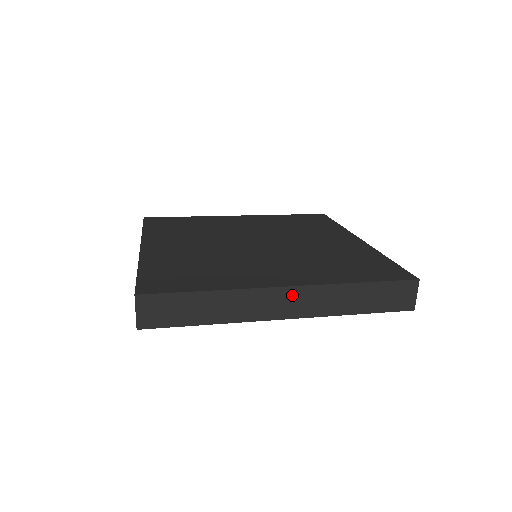
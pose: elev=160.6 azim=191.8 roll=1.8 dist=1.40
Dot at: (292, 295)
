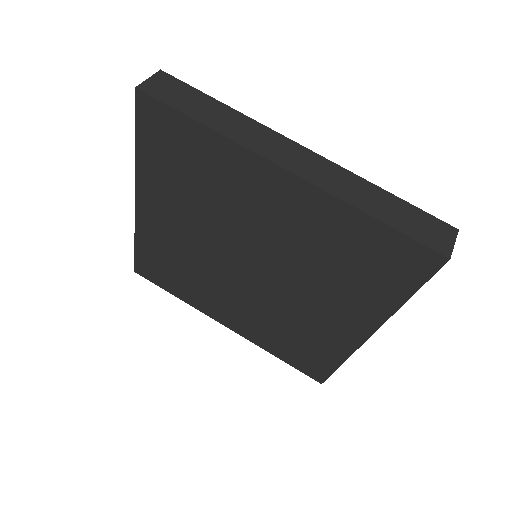
Dot at: (305, 156)
